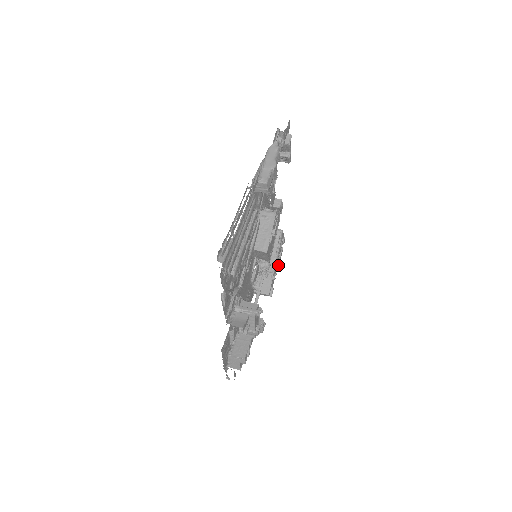
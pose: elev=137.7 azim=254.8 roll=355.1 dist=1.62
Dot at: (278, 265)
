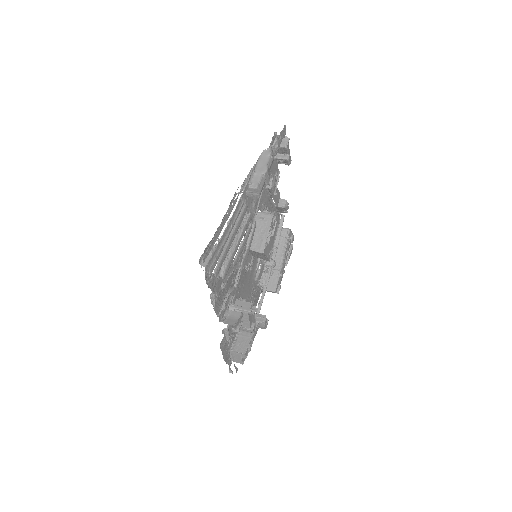
Dot at: (287, 263)
